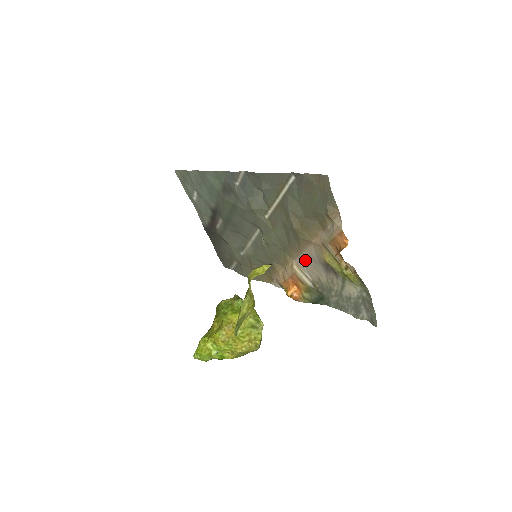
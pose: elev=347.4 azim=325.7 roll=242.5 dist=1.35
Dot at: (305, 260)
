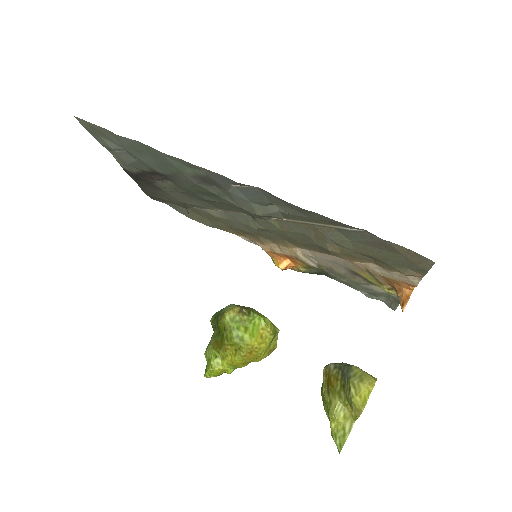
Dot at: (320, 256)
